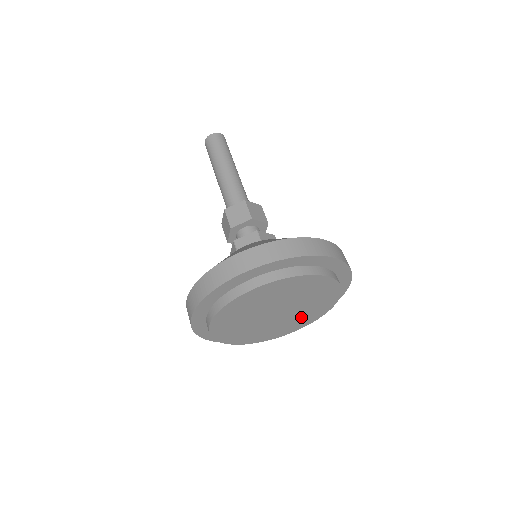
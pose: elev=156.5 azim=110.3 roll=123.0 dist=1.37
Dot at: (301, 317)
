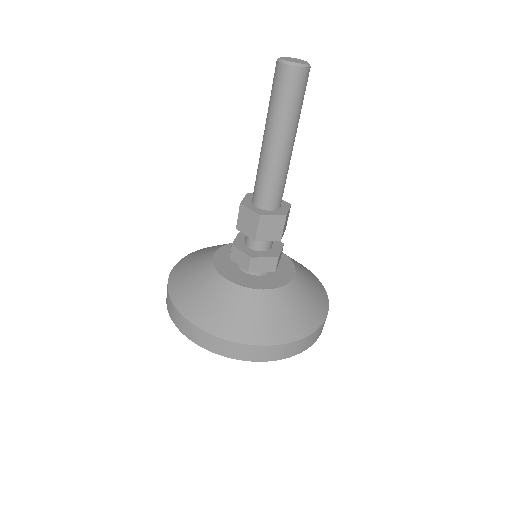
Dot at: occluded
